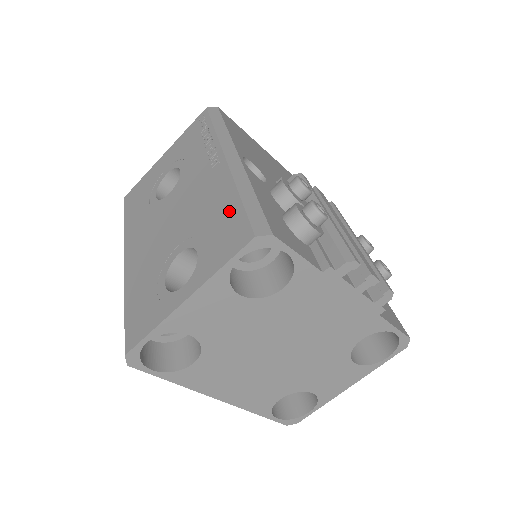
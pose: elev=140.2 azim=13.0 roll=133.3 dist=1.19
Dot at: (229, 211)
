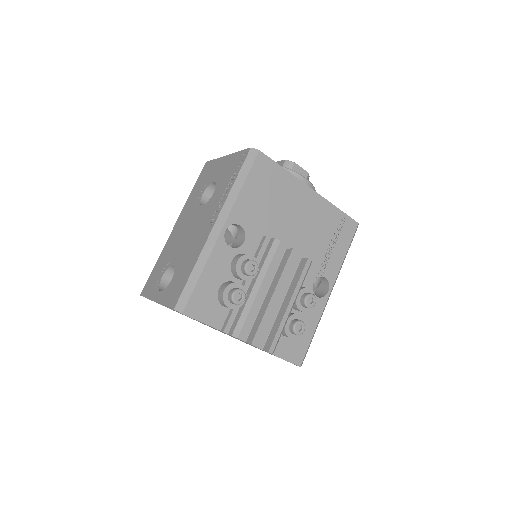
Dot at: (186, 274)
